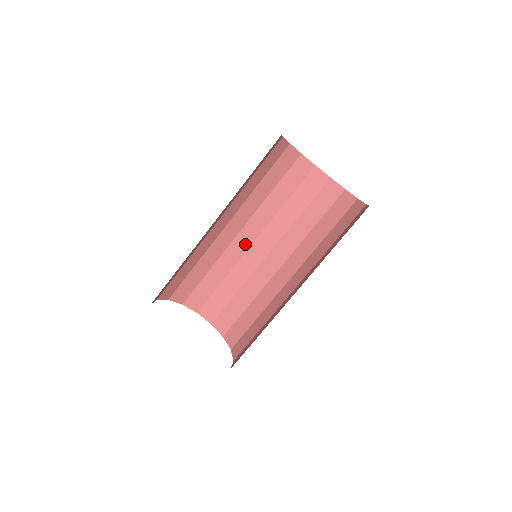
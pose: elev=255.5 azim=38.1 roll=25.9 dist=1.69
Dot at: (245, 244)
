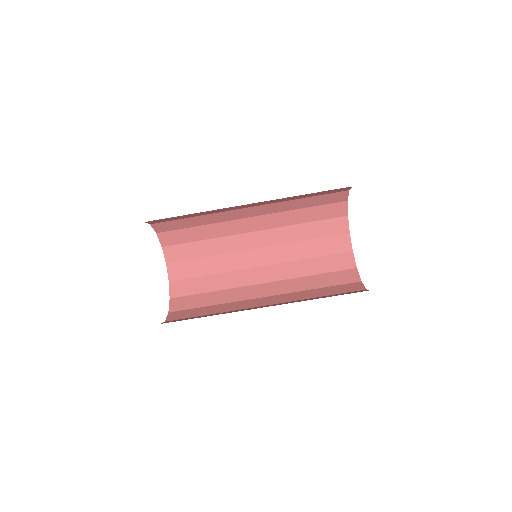
Dot at: (244, 215)
